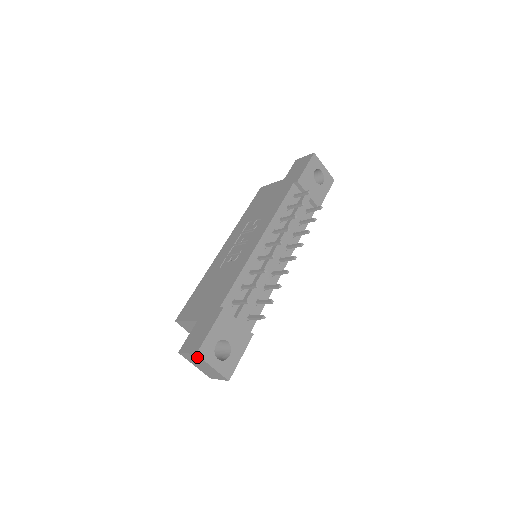
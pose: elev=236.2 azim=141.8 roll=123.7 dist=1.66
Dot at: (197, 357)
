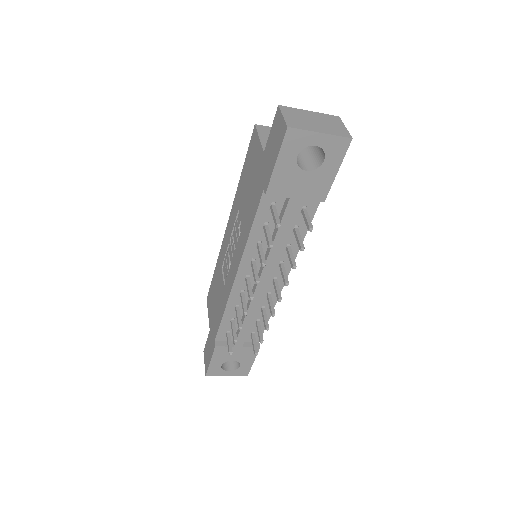
Dot at: occluded
